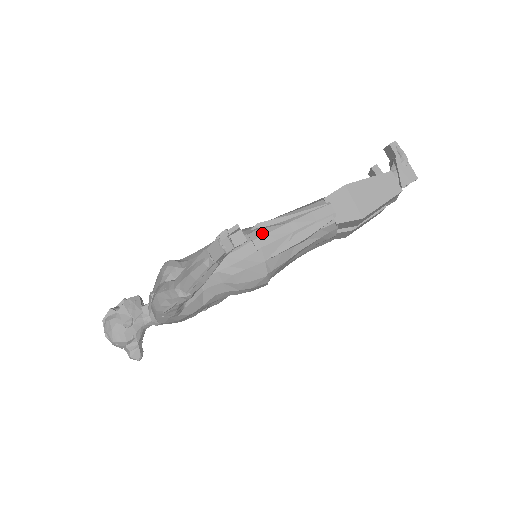
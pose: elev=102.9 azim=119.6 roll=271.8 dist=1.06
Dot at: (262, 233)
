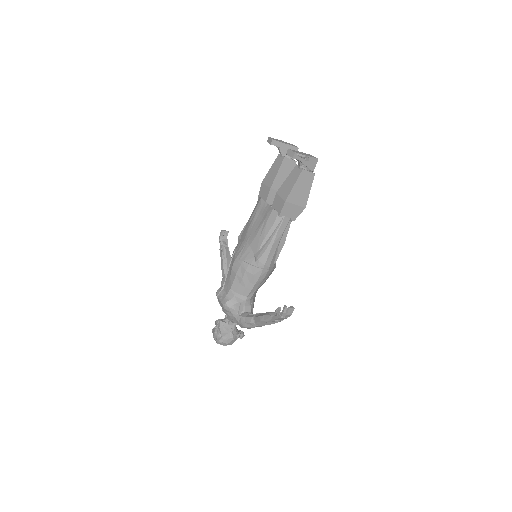
Dot at: (264, 261)
